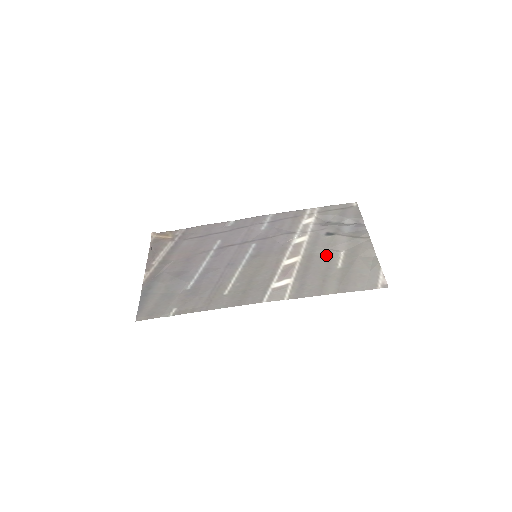
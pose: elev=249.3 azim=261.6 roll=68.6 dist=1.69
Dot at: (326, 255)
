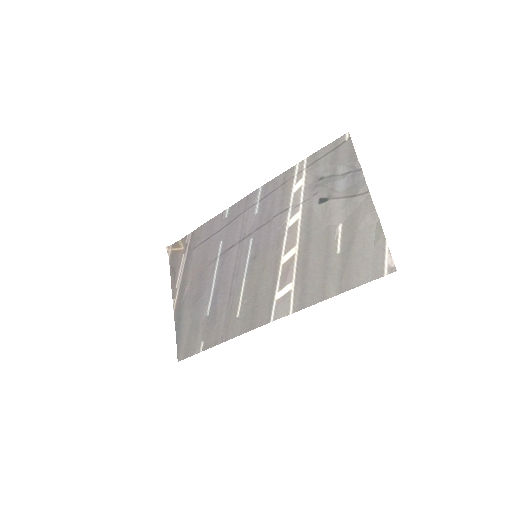
Dot at: (323, 237)
